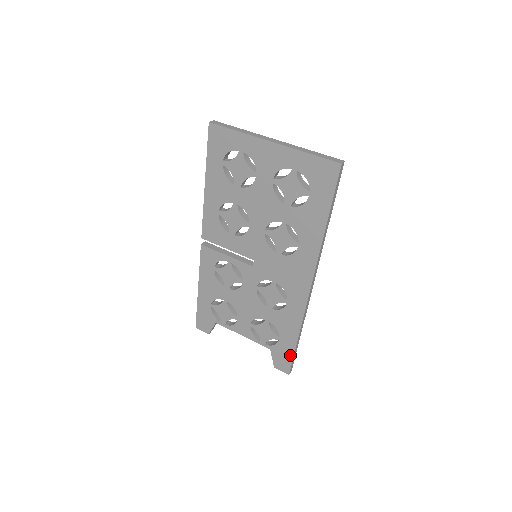
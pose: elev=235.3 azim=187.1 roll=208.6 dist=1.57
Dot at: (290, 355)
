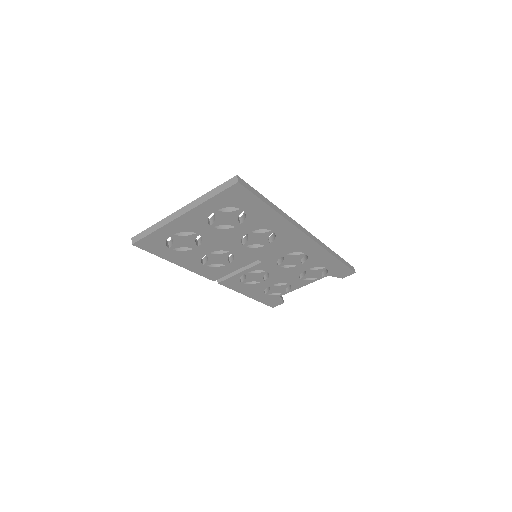
Dot at: (343, 267)
